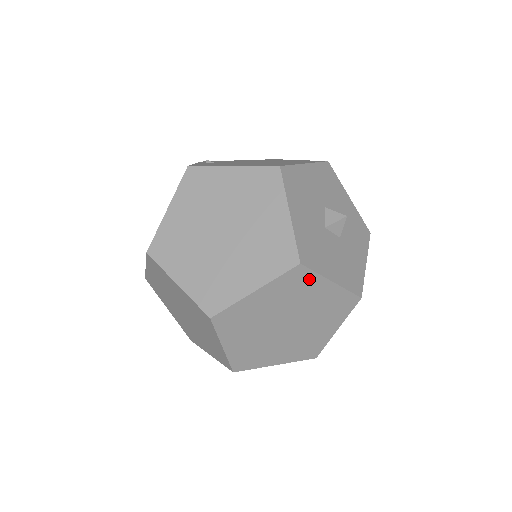
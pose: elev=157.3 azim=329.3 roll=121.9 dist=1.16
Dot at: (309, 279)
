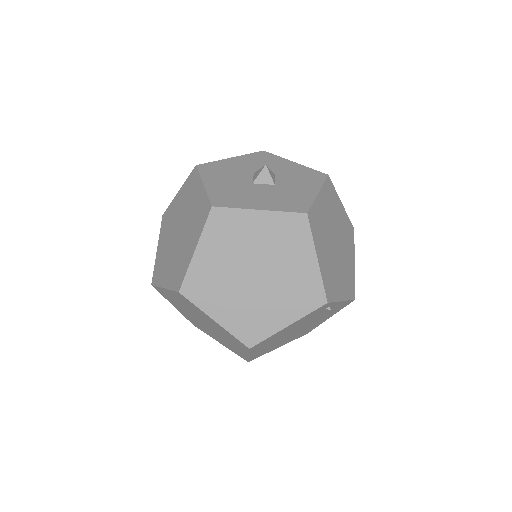
Dot at: (234, 217)
